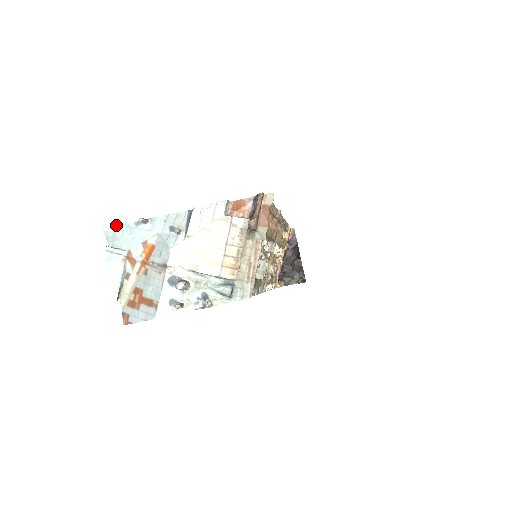
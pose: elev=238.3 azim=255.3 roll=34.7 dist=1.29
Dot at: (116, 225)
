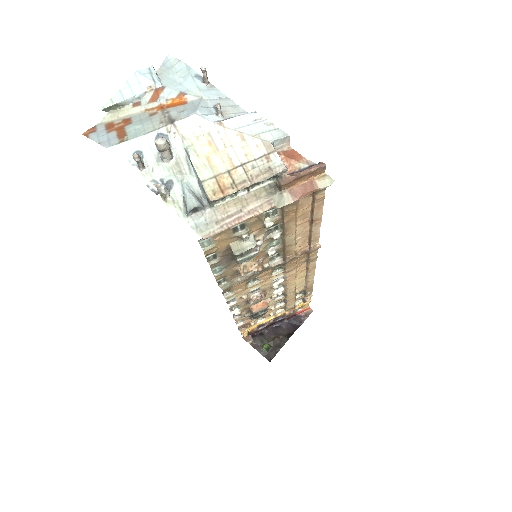
Dot at: occluded
